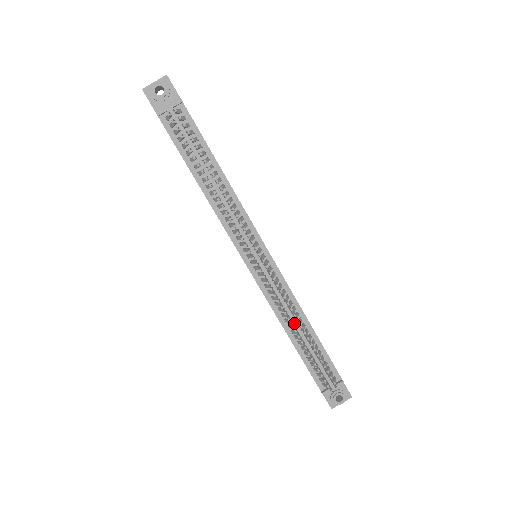
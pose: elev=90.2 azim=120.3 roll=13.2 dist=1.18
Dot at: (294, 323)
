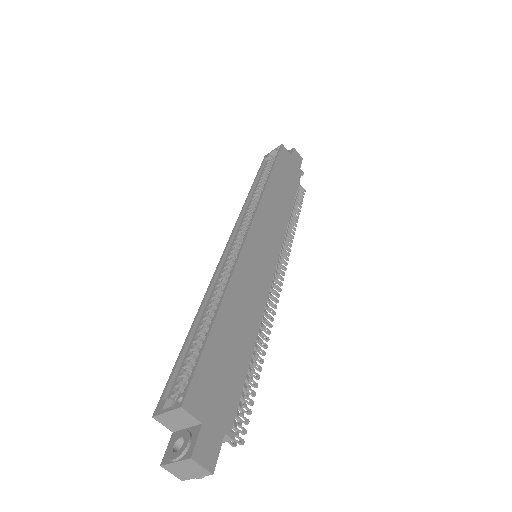
Dot at: occluded
